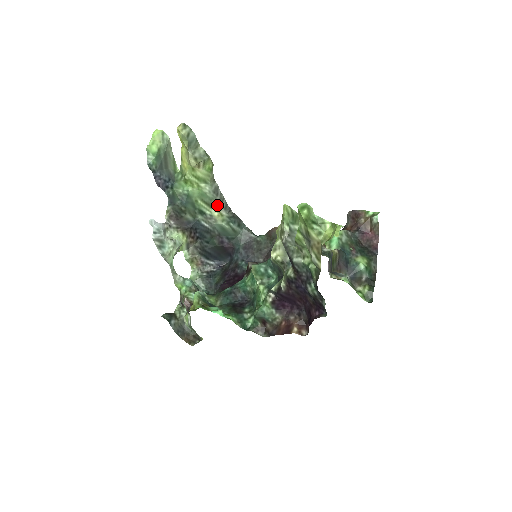
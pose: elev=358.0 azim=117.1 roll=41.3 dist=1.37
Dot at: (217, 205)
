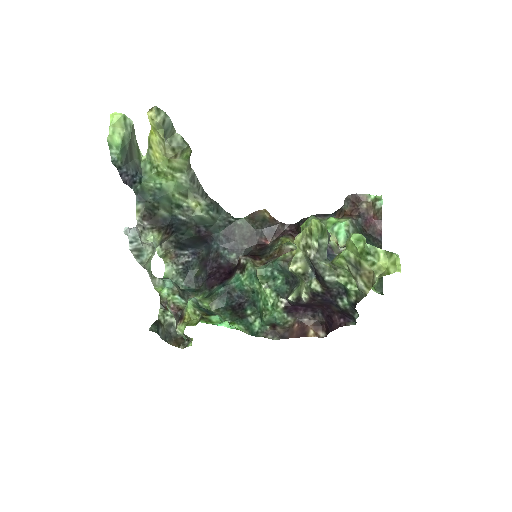
Dot at: (194, 194)
